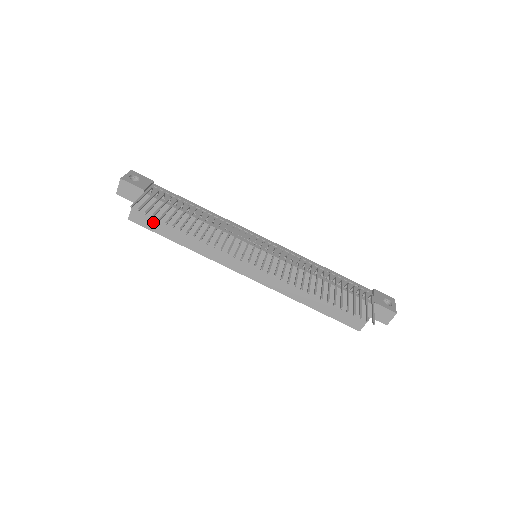
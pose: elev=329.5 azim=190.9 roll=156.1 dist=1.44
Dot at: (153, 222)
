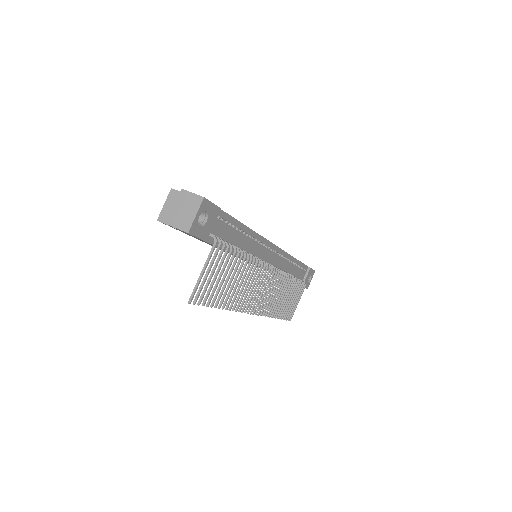
Dot at: occluded
